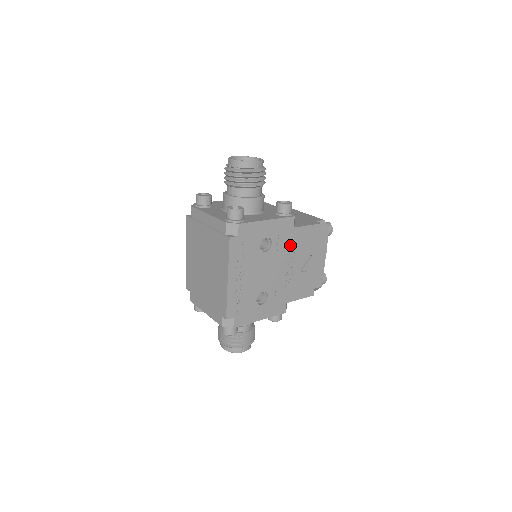
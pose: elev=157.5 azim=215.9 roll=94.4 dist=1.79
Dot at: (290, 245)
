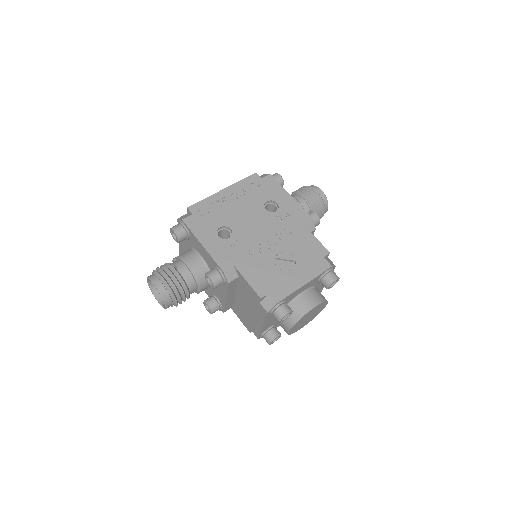
Dot at: (288, 231)
